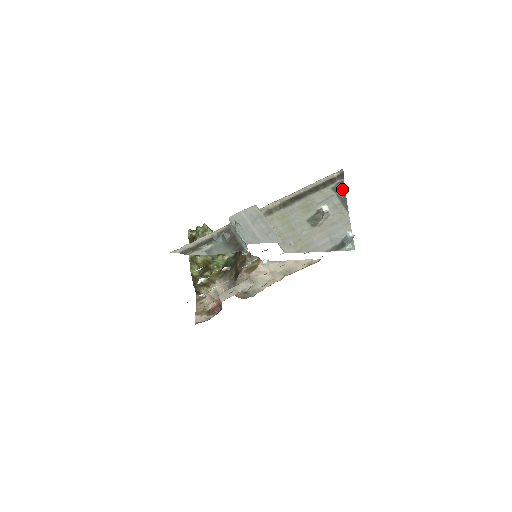
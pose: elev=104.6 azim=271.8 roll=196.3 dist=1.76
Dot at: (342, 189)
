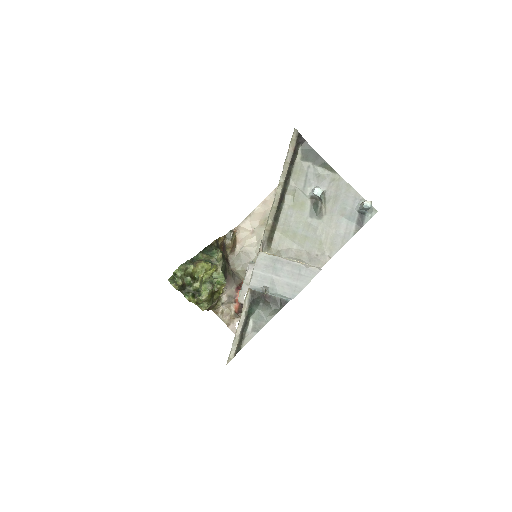
Dot at: (311, 152)
